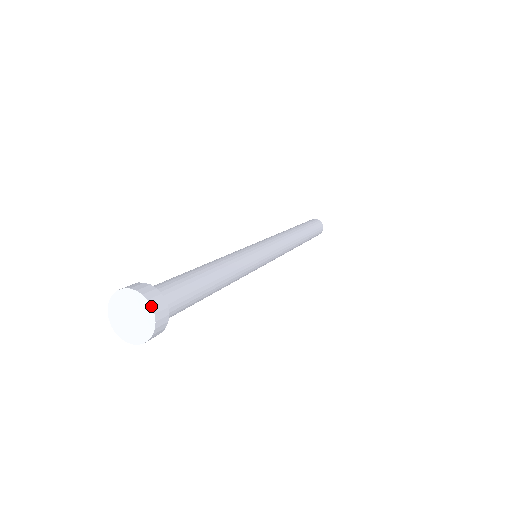
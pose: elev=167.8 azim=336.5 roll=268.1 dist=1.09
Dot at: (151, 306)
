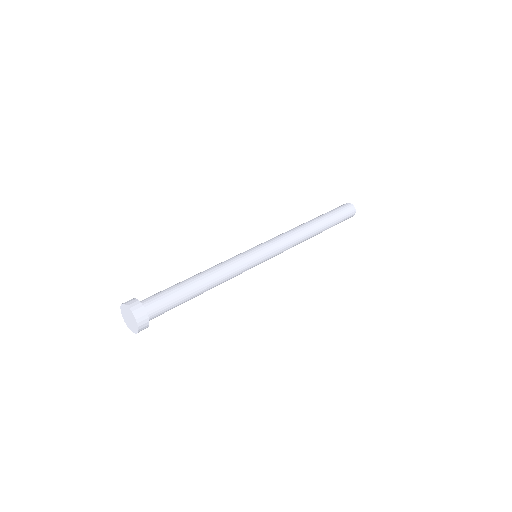
Dot at: (138, 330)
